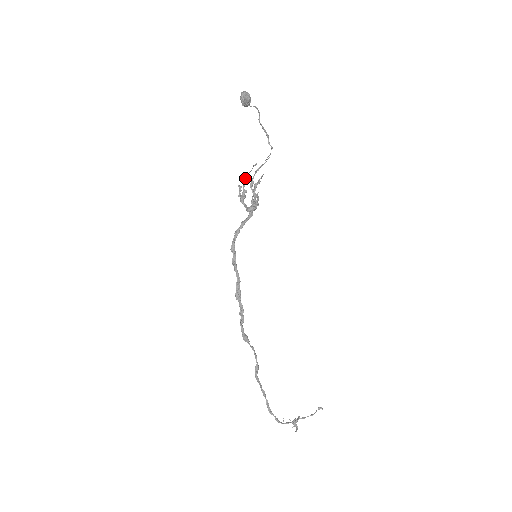
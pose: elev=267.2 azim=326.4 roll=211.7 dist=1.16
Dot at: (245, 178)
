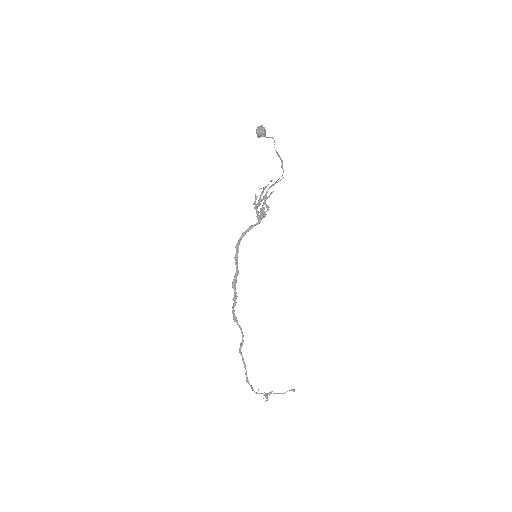
Dot at: (263, 189)
